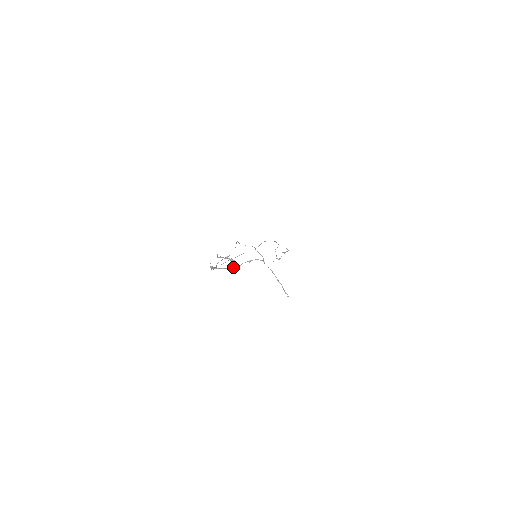
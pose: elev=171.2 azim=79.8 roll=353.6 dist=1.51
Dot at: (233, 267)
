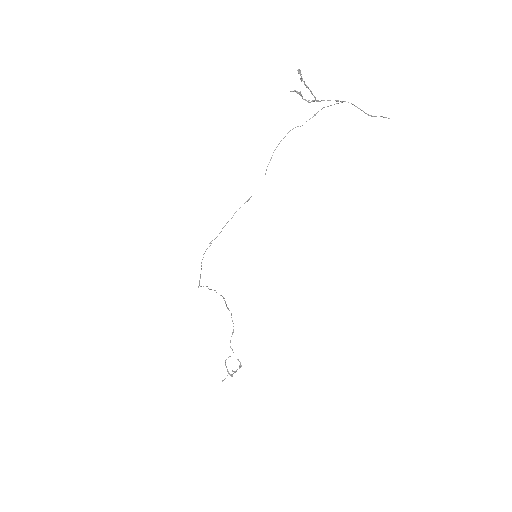
Dot at: (314, 97)
